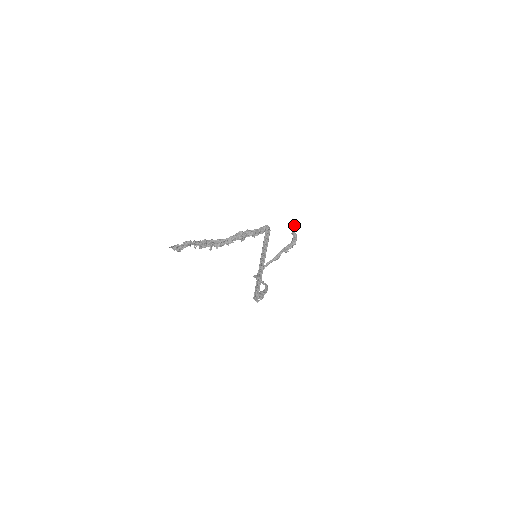
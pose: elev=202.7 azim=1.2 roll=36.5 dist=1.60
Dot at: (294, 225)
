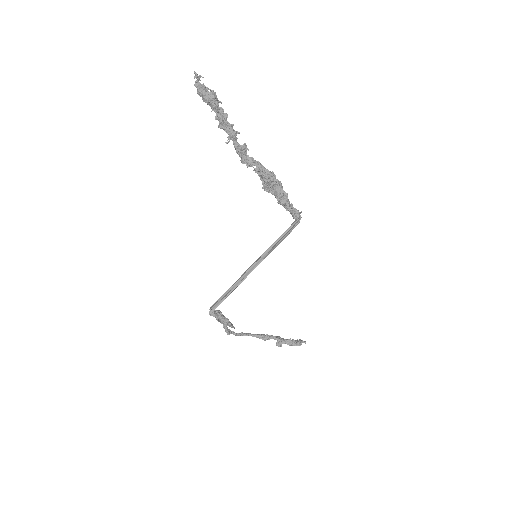
Dot at: (304, 341)
